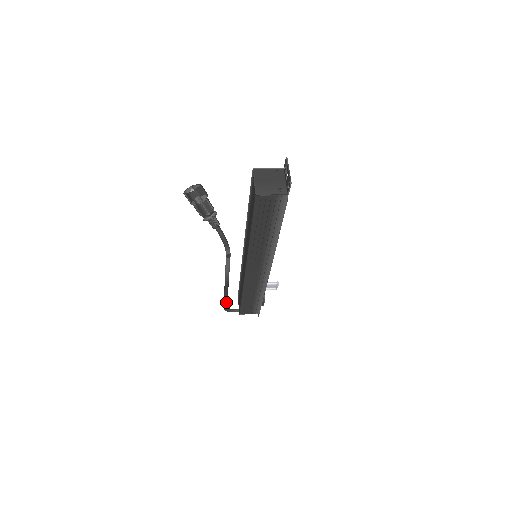
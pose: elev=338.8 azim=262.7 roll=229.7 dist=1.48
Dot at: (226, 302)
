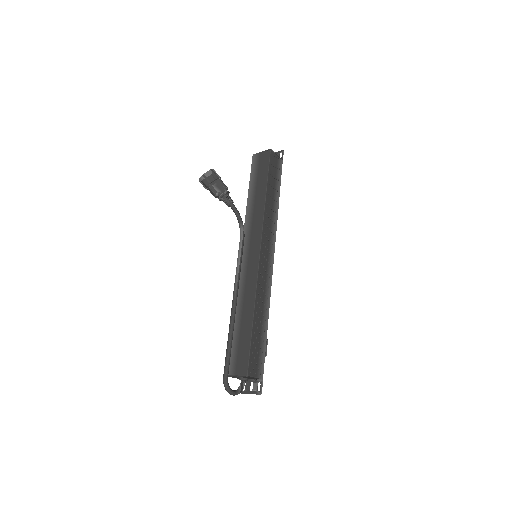
Dot at: (230, 353)
